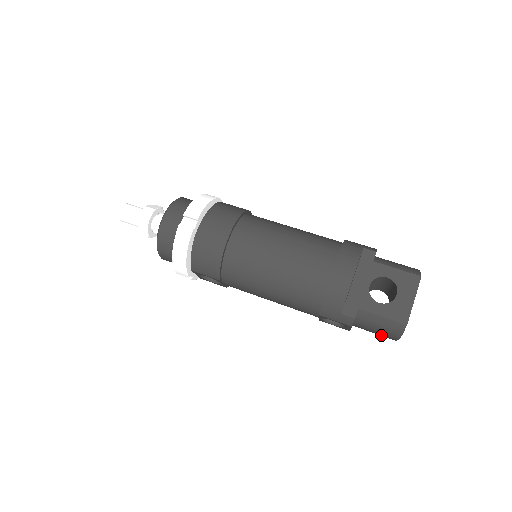
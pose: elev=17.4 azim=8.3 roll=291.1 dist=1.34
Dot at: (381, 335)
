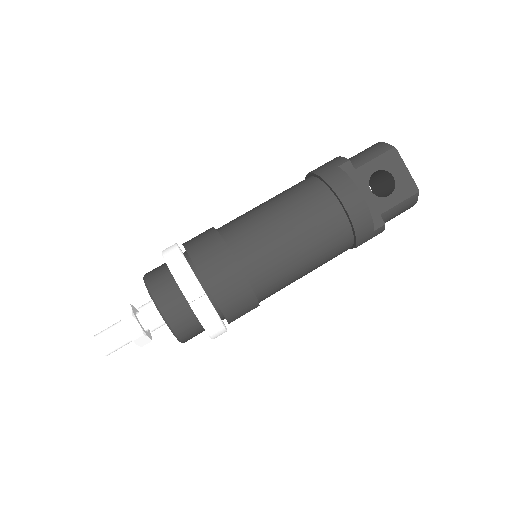
Dot at: occluded
